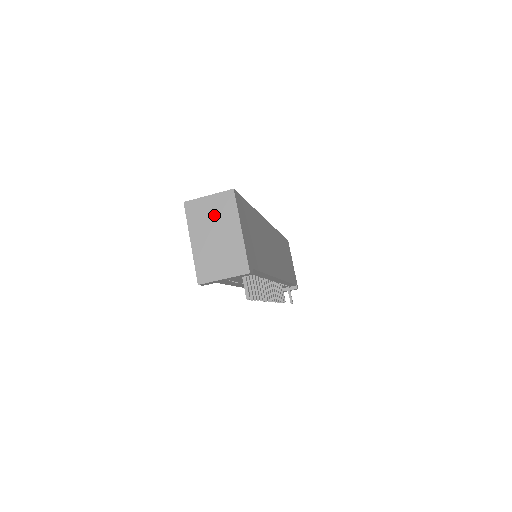
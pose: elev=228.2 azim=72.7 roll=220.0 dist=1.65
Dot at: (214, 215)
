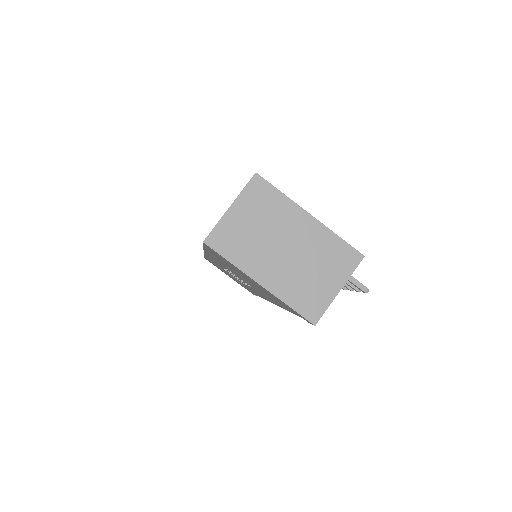
Dot at: (259, 225)
